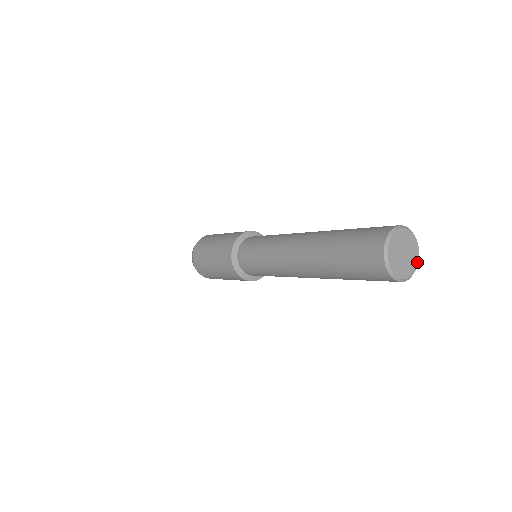
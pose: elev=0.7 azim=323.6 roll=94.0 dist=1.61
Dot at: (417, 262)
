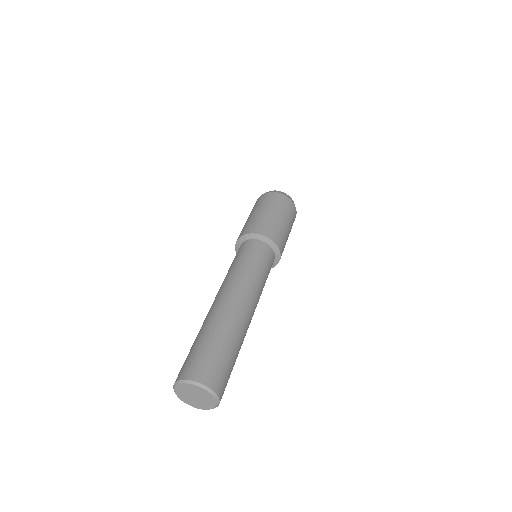
Dot at: (209, 408)
